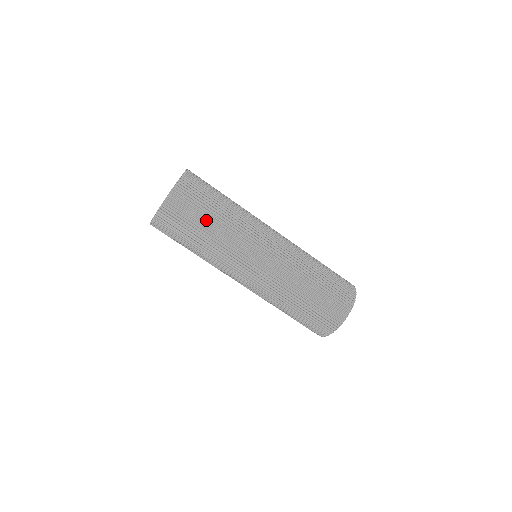
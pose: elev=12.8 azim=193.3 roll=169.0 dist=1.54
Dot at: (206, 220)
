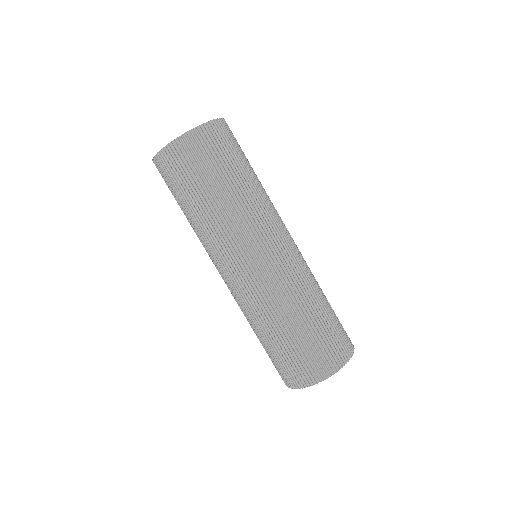
Dot at: (248, 166)
